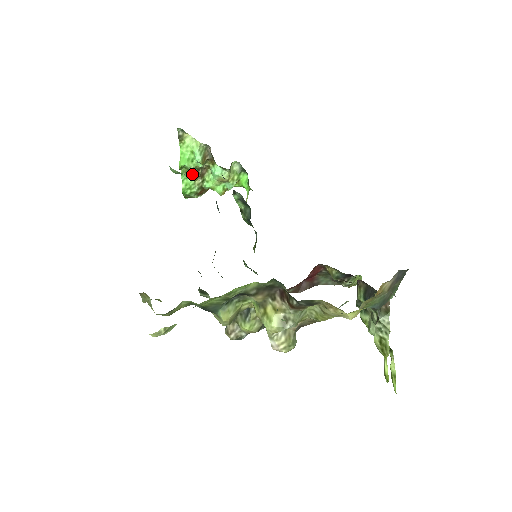
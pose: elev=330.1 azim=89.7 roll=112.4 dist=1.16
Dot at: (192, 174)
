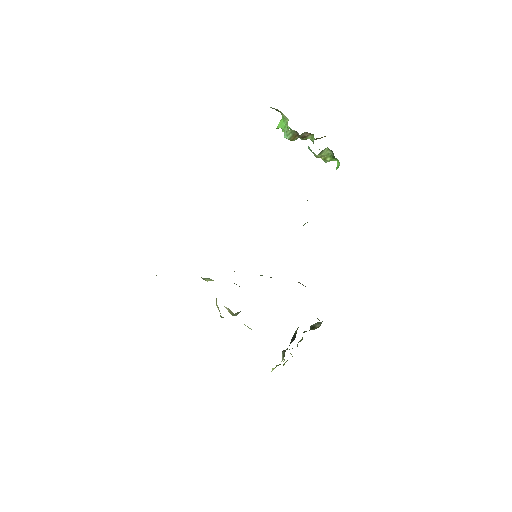
Dot at: occluded
